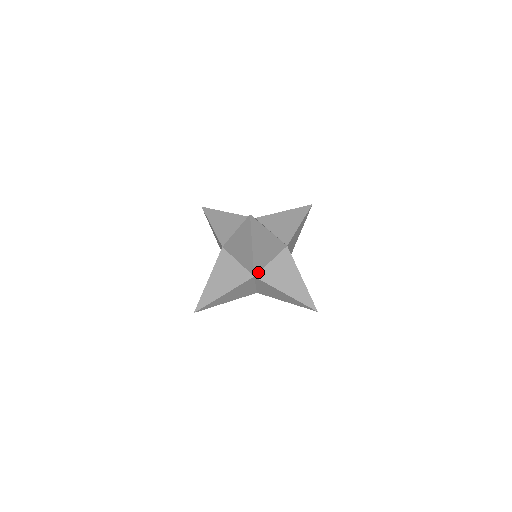
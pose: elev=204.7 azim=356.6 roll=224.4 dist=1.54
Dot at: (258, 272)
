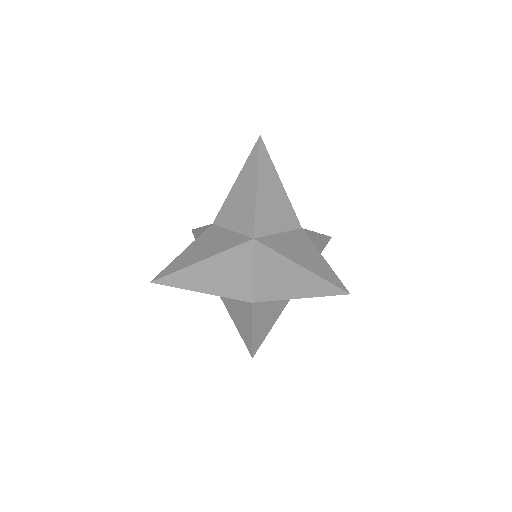
Dot at: occluded
